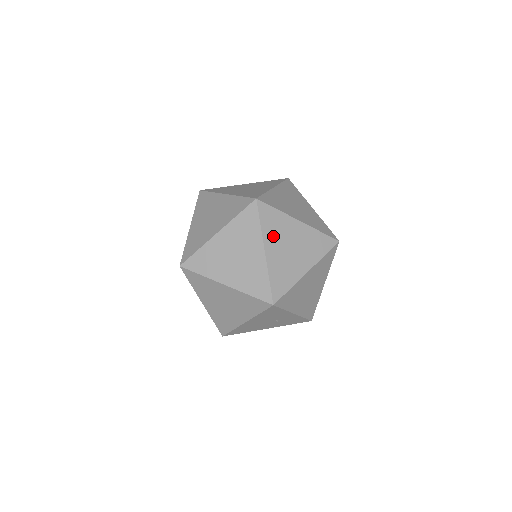
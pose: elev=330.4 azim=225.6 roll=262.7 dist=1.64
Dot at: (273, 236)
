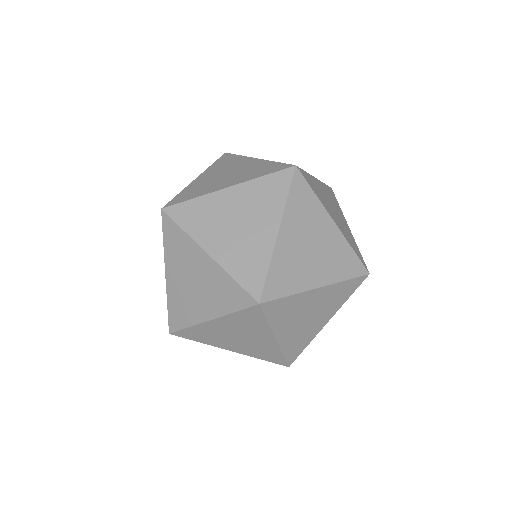
Dot at: (296, 220)
